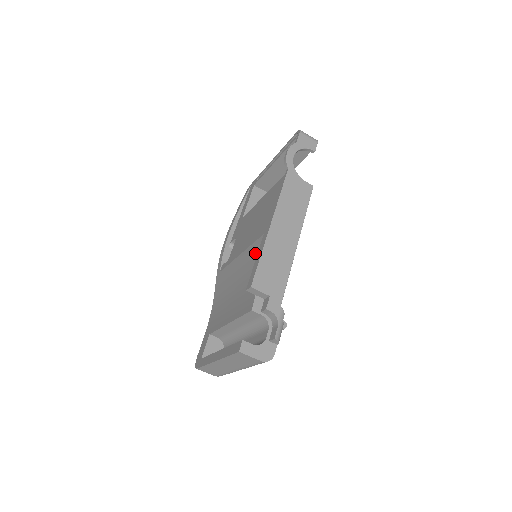
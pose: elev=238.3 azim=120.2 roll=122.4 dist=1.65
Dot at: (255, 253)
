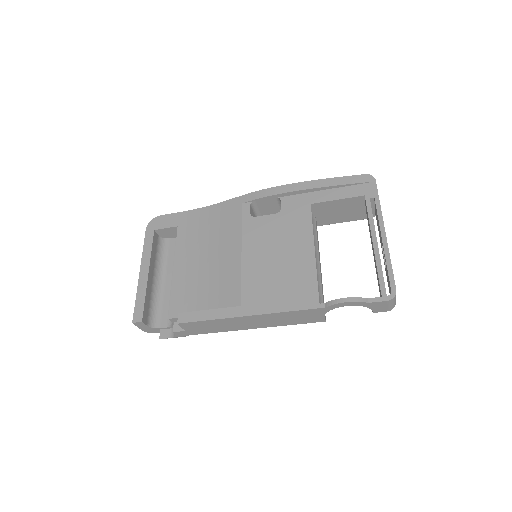
Dot at: (228, 293)
